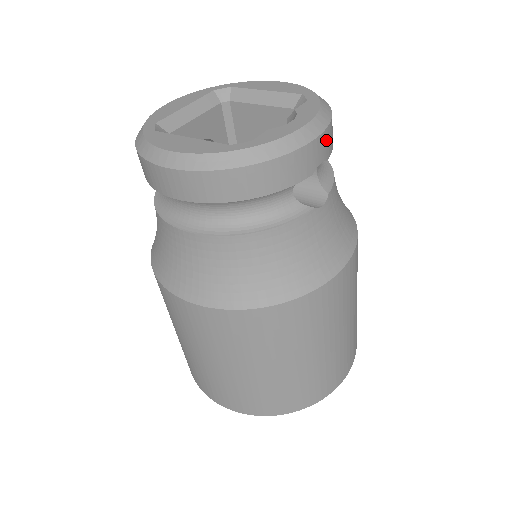
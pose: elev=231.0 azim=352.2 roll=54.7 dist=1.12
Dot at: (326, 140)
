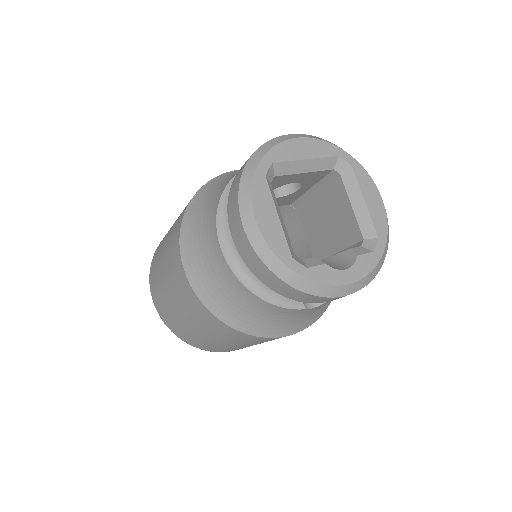
Dot at: occluded
